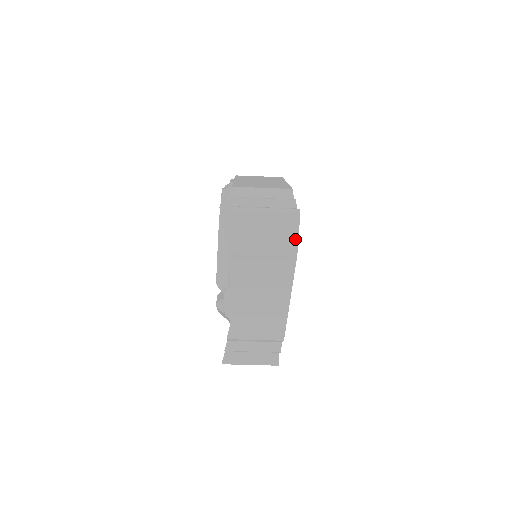
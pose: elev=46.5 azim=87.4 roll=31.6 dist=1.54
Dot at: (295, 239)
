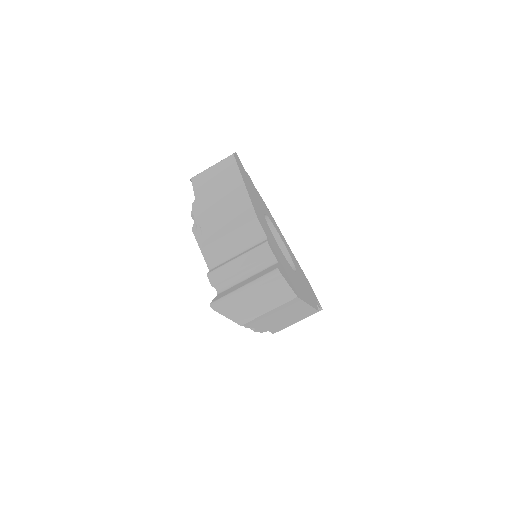
Dot at: (288, 290)
